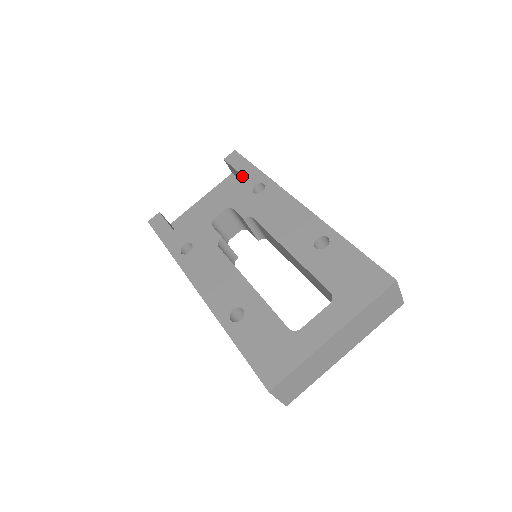
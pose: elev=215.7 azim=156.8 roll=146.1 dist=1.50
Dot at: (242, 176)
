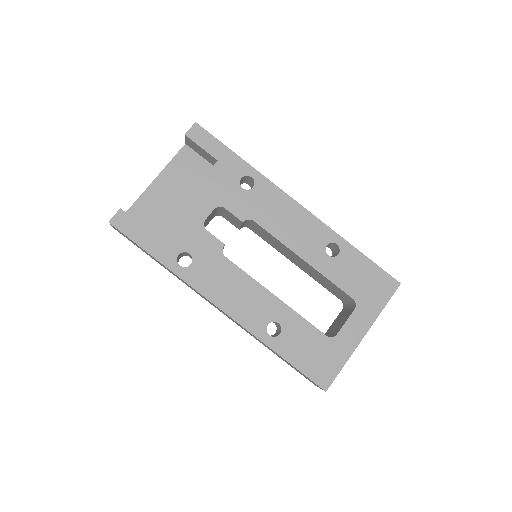
Dot at: (220, 163)
